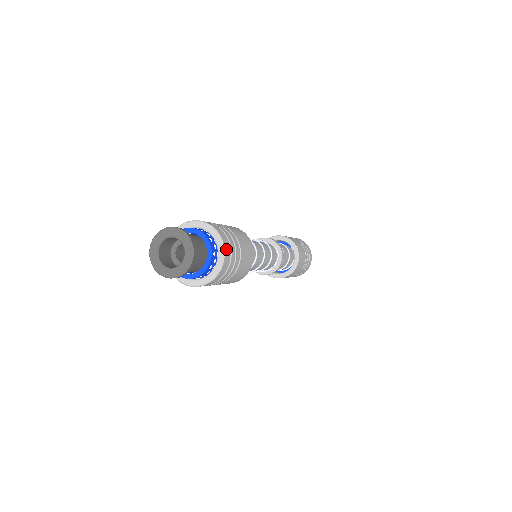
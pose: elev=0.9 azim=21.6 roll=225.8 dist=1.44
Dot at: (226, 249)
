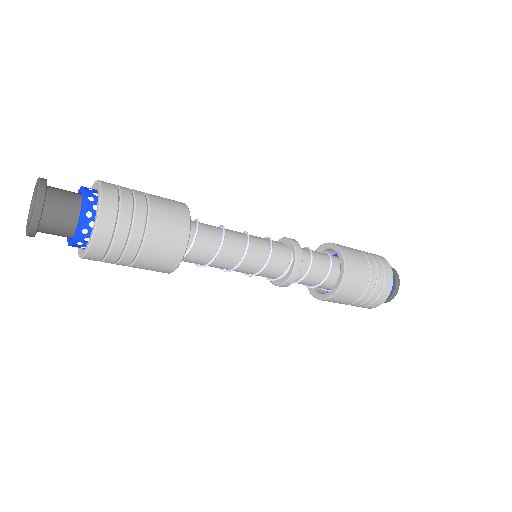
Dot at: (105, 210)
